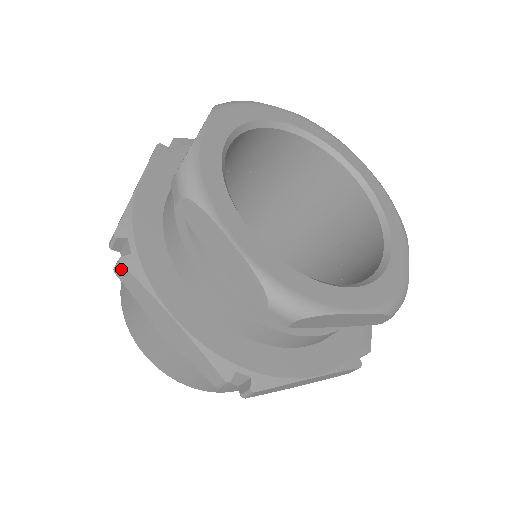
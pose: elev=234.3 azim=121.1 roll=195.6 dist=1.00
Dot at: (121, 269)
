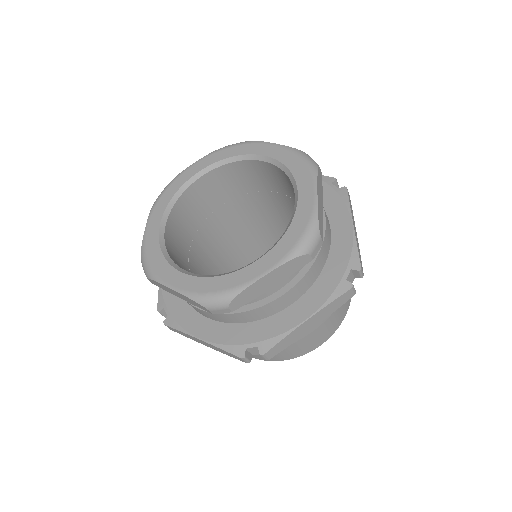
Dot at: (168, 327)
